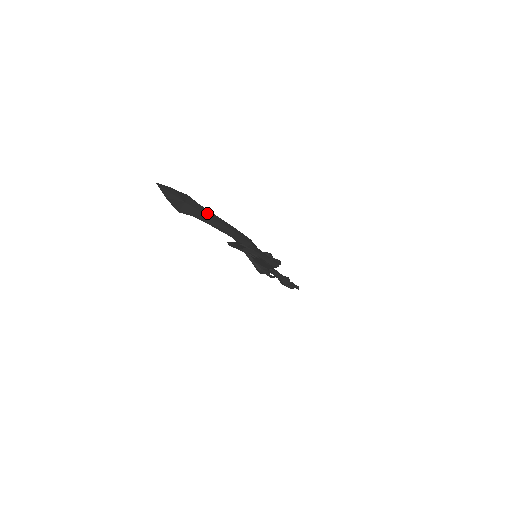
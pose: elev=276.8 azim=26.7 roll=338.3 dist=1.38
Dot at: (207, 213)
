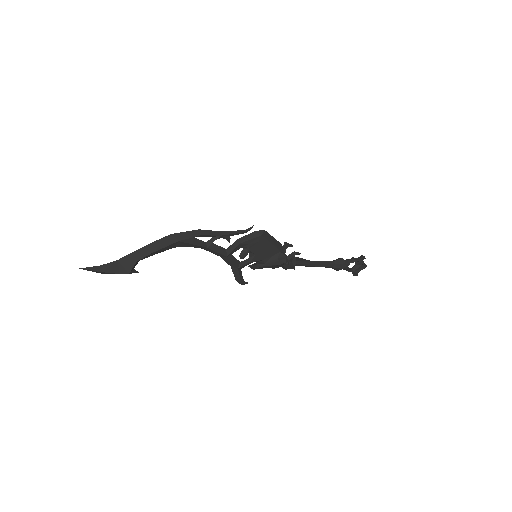
Dot at: (141, 249)
